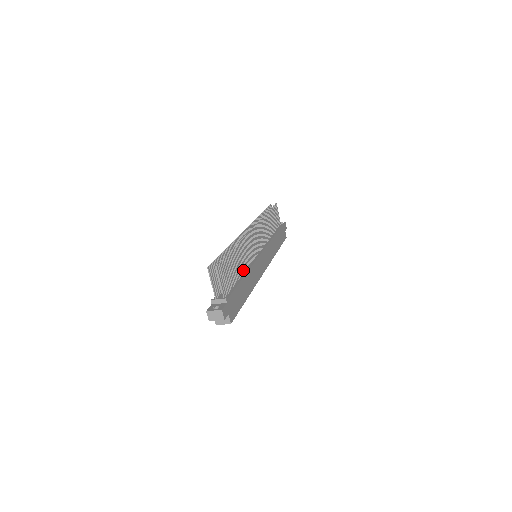
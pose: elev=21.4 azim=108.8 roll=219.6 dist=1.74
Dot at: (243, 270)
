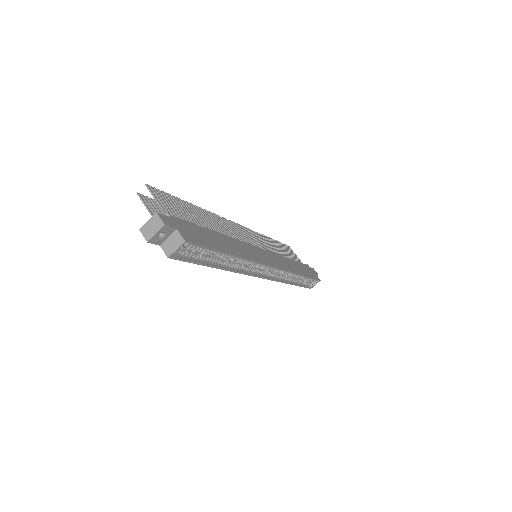
Dot at: occluded
